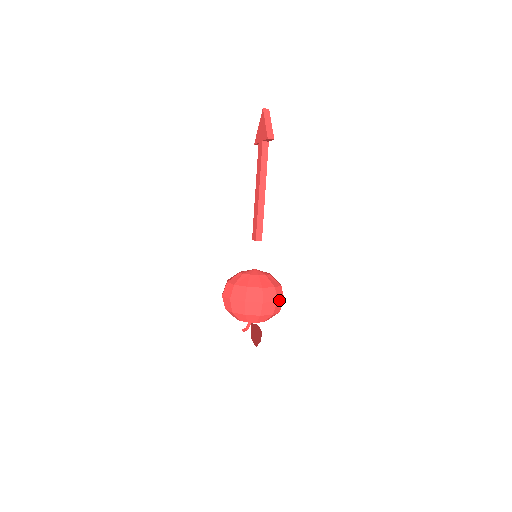
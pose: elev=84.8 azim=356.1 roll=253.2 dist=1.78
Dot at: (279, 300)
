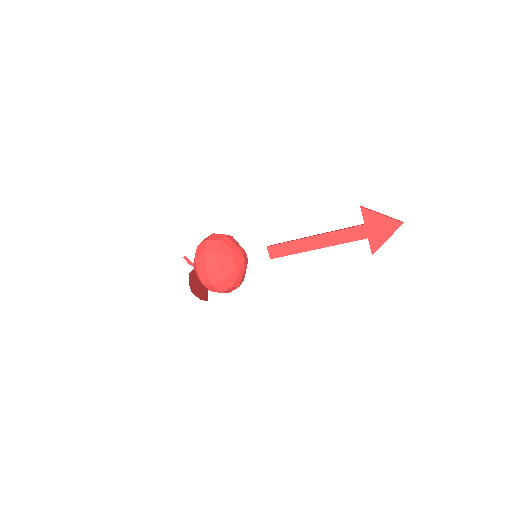
Dot at: occluded
